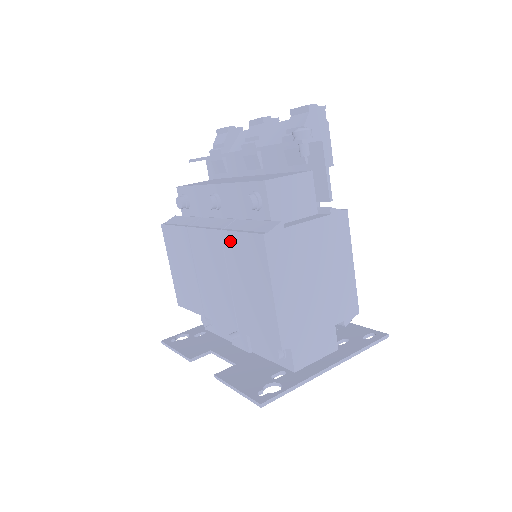
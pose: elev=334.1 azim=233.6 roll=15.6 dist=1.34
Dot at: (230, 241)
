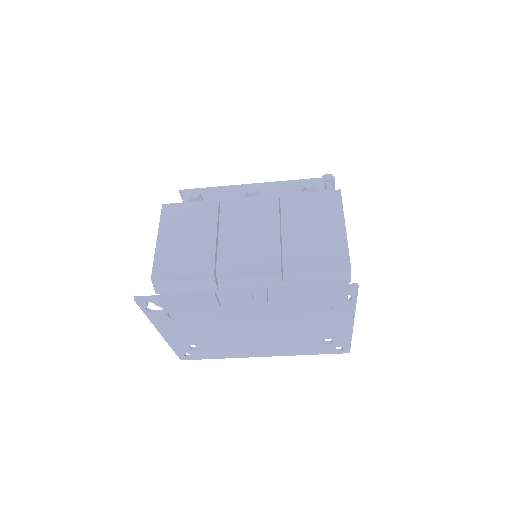
Dot at: (293, 200)
